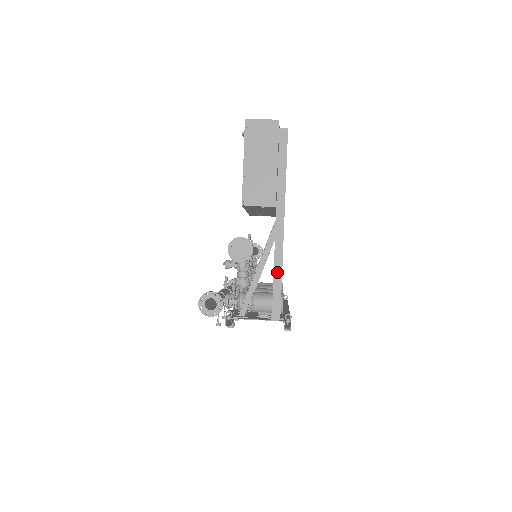
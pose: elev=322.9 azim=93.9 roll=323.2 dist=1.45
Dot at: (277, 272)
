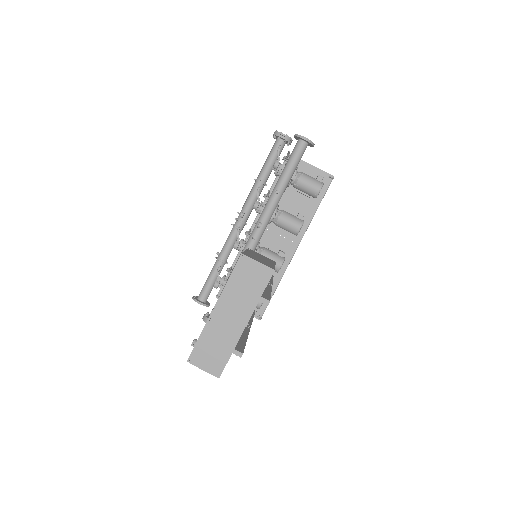
Dot at: occluded
